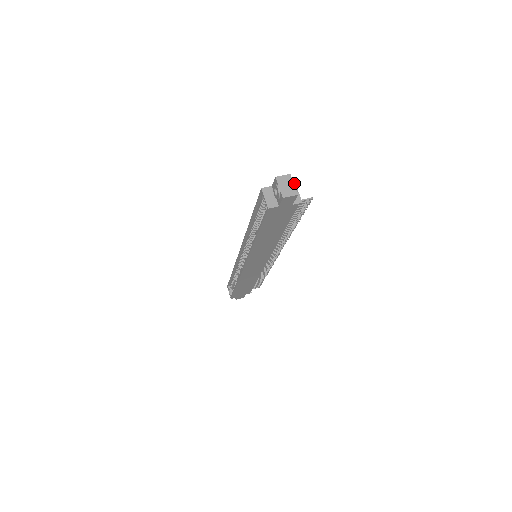
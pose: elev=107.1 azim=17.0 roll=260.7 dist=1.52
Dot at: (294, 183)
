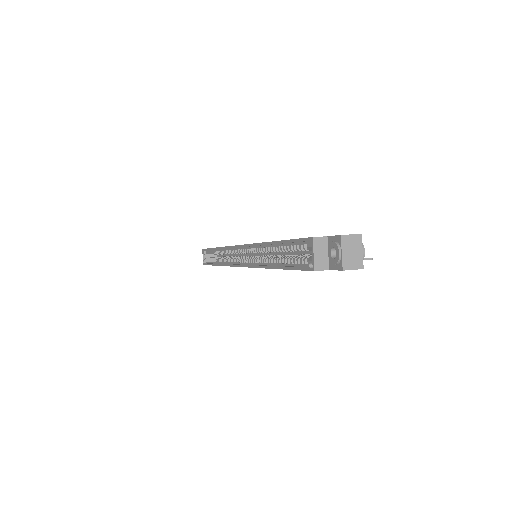
Dot at: (363, 249)
